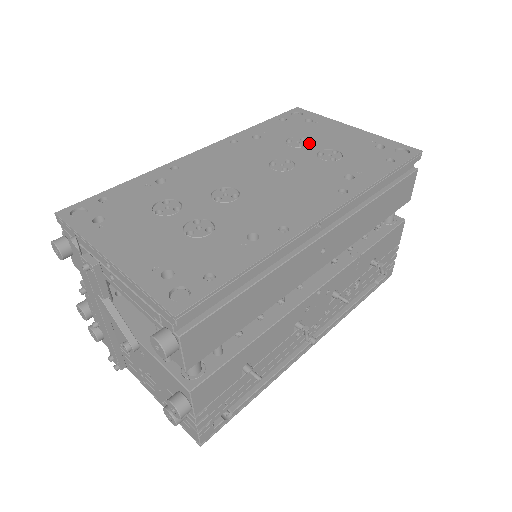
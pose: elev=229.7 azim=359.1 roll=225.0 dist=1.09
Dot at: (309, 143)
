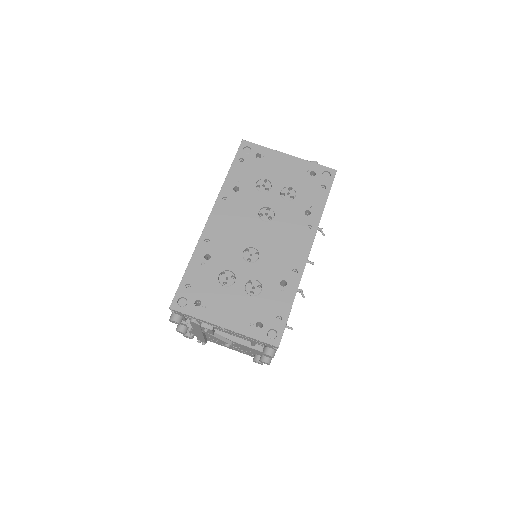
Dot at: (271, 184)
